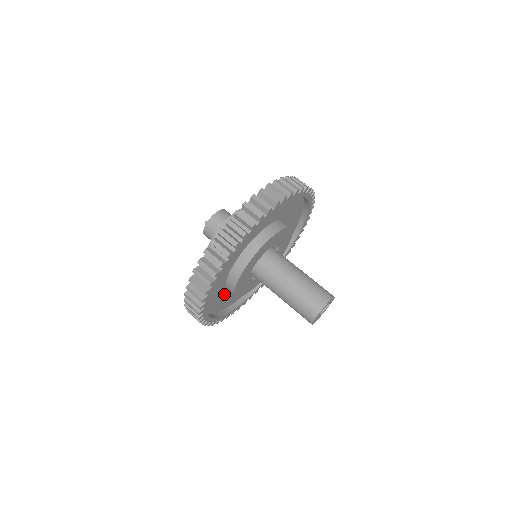
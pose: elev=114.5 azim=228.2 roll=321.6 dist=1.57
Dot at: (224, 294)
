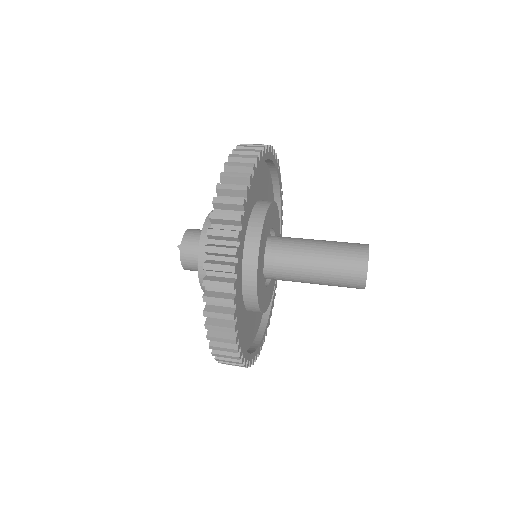
Dot at: (243, 316)
